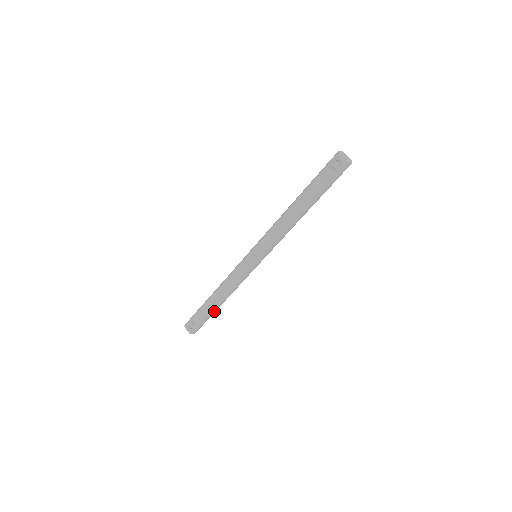
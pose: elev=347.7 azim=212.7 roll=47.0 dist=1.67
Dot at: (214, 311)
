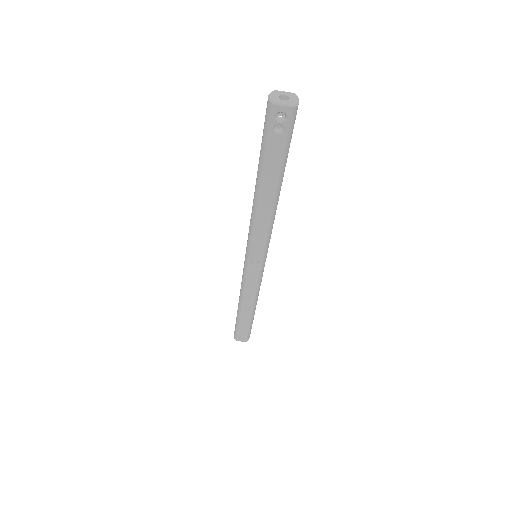
Dot at: (253, 316)
